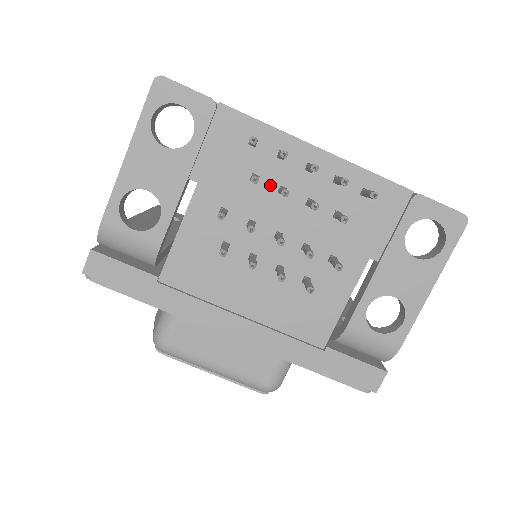
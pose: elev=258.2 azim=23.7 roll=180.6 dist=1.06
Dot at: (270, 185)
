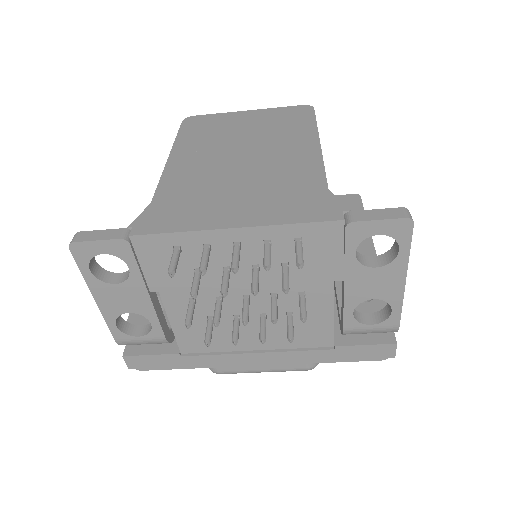
Dot at: (214, 270)
